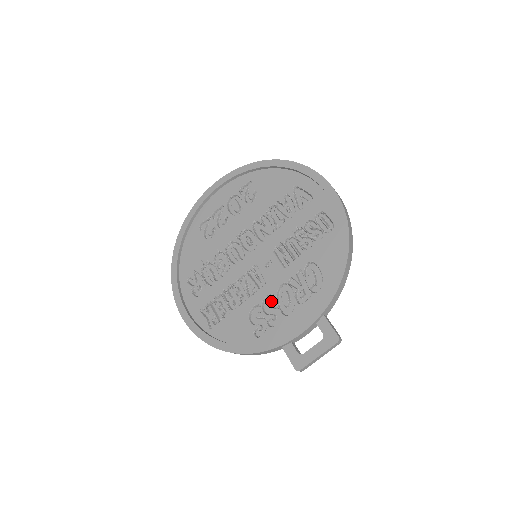
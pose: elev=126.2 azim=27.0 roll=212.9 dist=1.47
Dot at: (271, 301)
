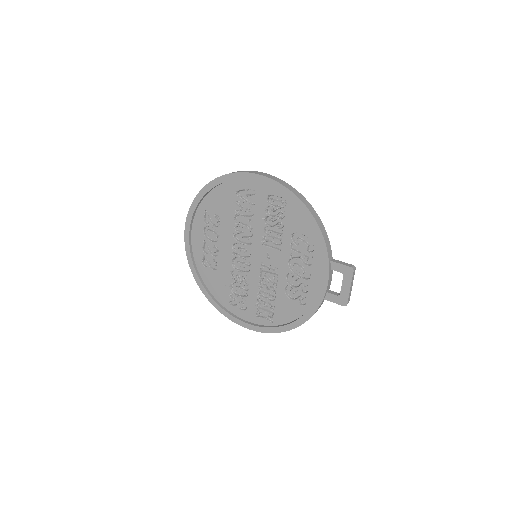
Dot at: (292, 277)
